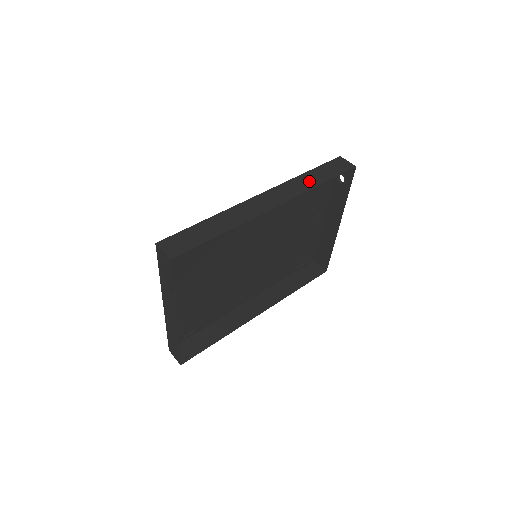
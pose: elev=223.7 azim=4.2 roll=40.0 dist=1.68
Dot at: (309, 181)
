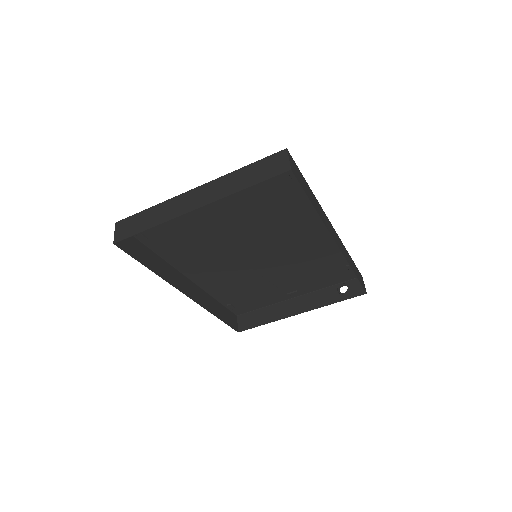
Dot at: occluded
